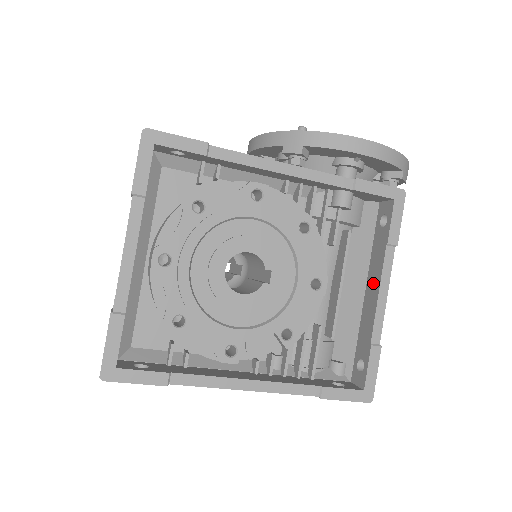
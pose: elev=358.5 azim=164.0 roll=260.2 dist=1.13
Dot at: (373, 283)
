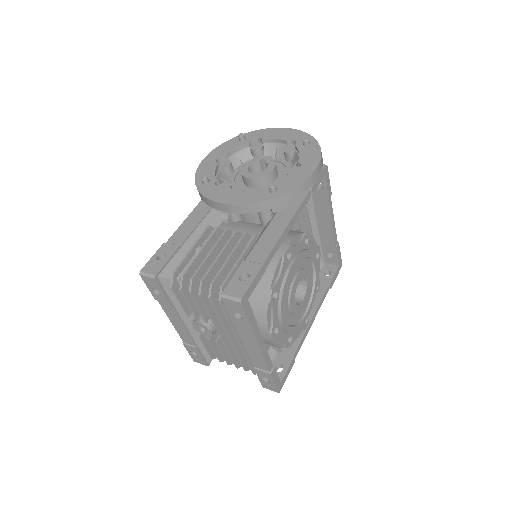
Dot at: (324, 219)
